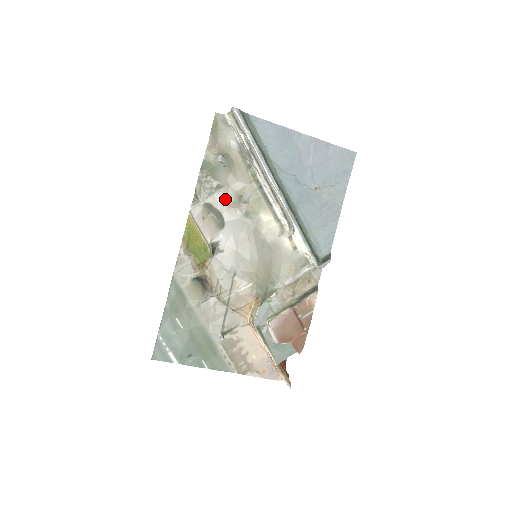
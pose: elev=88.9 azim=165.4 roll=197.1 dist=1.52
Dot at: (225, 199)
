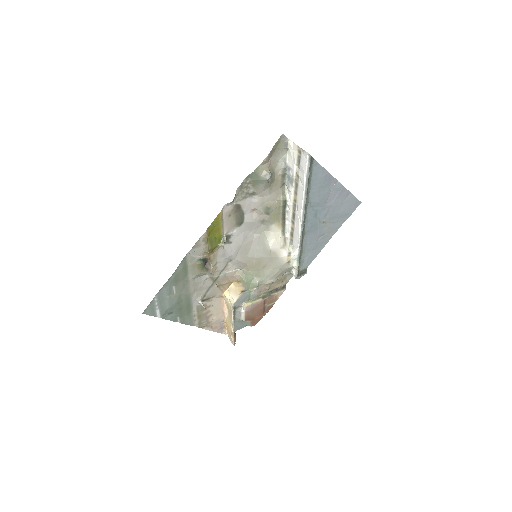
Dot at: (253, 204)
